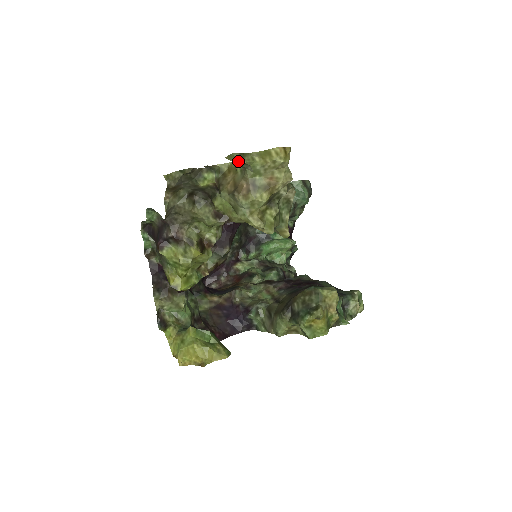
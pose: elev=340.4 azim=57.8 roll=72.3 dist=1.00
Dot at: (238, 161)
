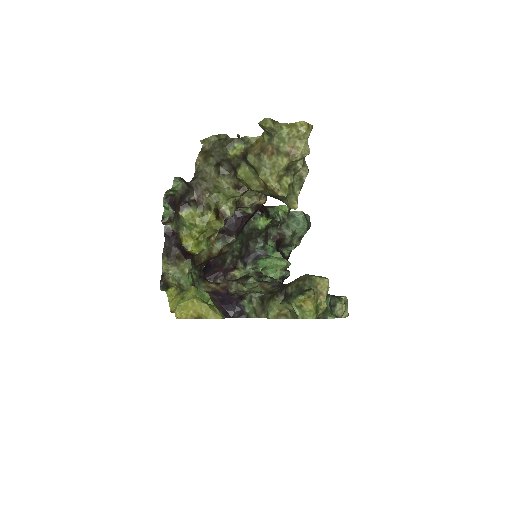
Dot at: (269, 126)
